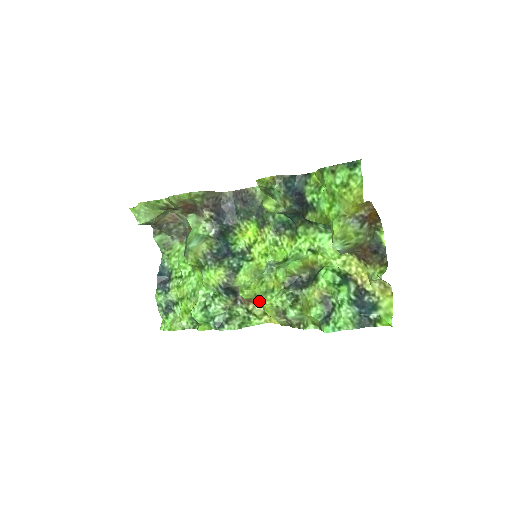
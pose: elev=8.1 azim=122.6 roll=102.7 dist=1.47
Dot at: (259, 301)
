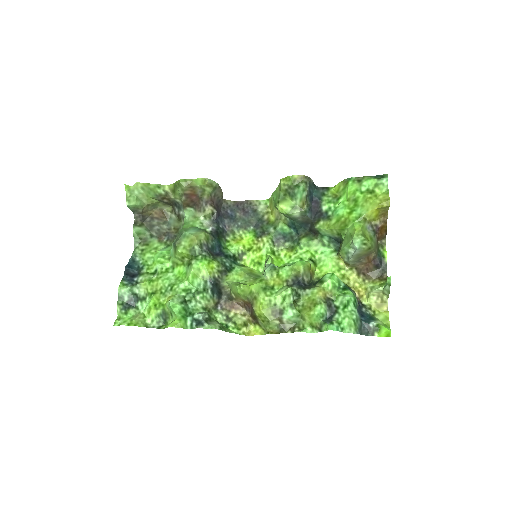
Dot at: (251, 301)
